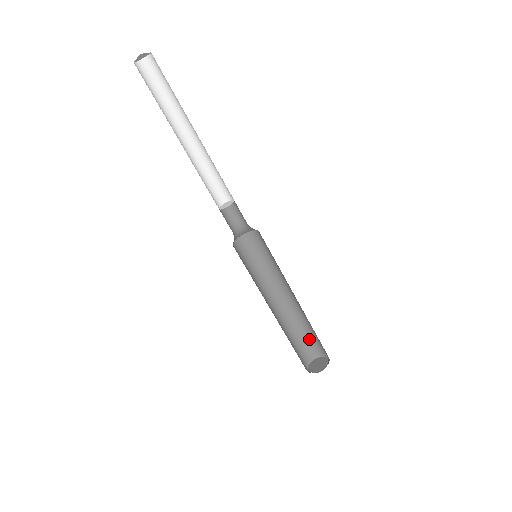
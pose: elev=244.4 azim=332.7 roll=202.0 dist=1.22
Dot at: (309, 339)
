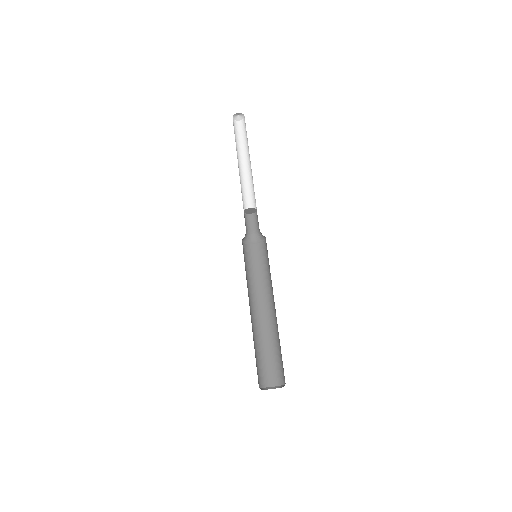
Dot at: (265, 365)
